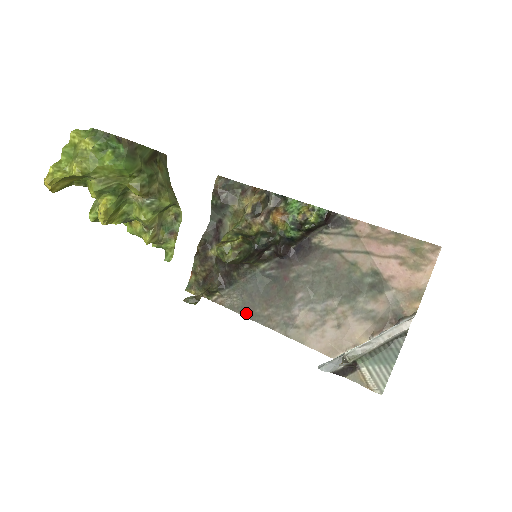
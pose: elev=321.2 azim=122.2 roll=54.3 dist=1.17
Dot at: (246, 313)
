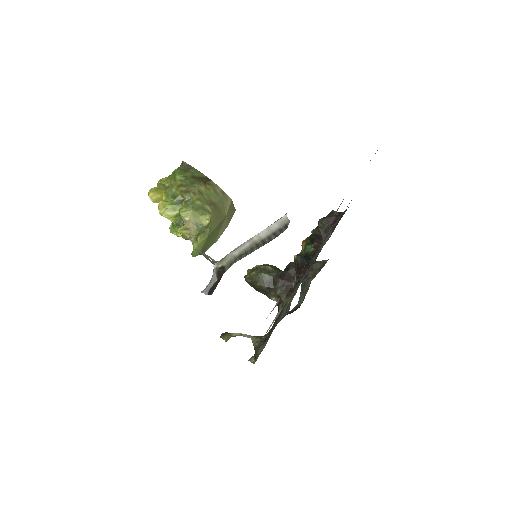
Dot at: occluded
